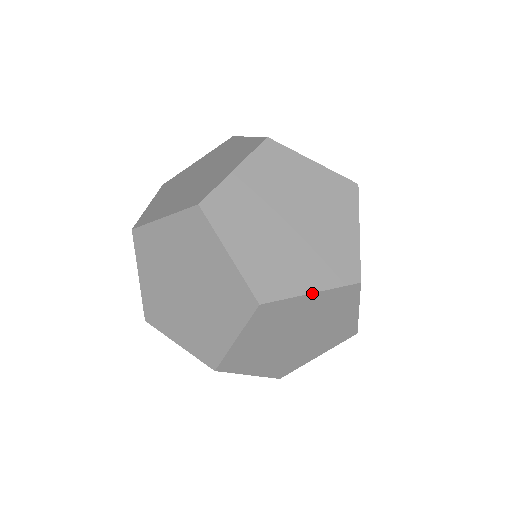
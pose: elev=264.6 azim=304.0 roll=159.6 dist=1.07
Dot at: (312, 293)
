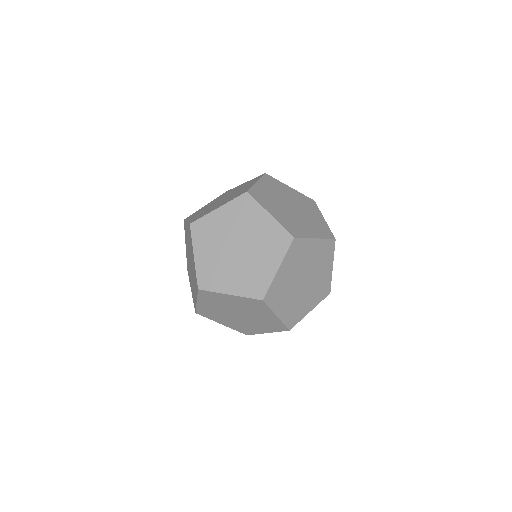
Dot at: (270, 214)
